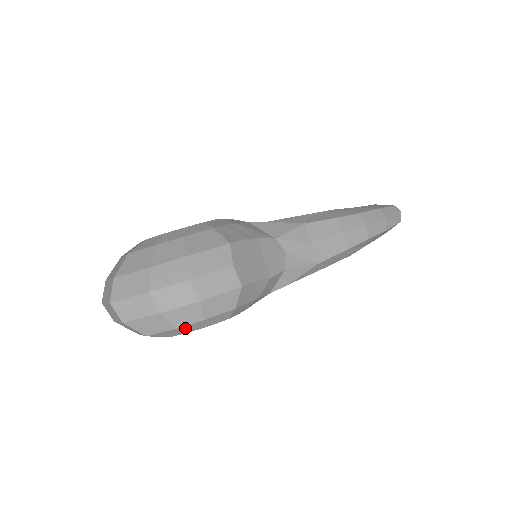
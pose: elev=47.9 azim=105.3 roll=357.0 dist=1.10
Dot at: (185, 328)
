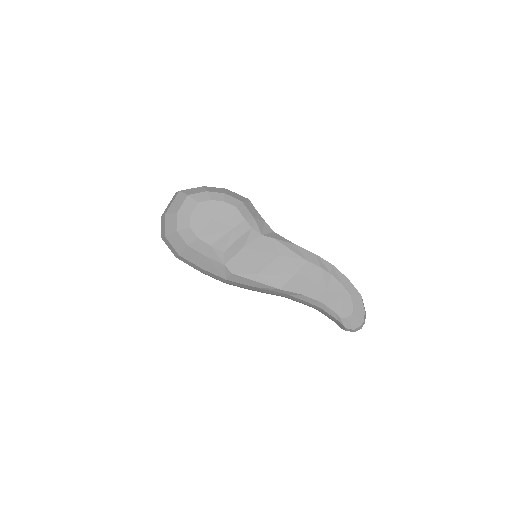
Dot at: (212, 195)
